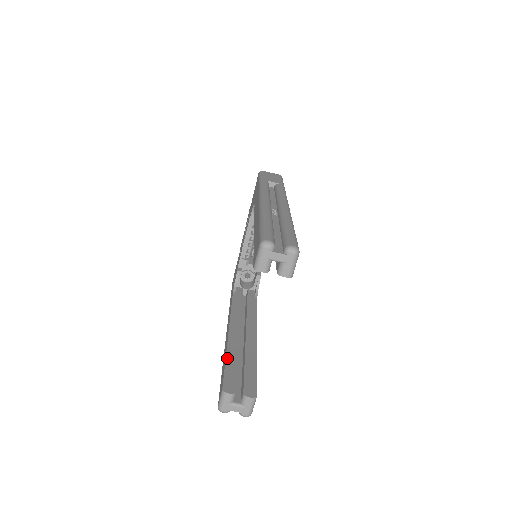
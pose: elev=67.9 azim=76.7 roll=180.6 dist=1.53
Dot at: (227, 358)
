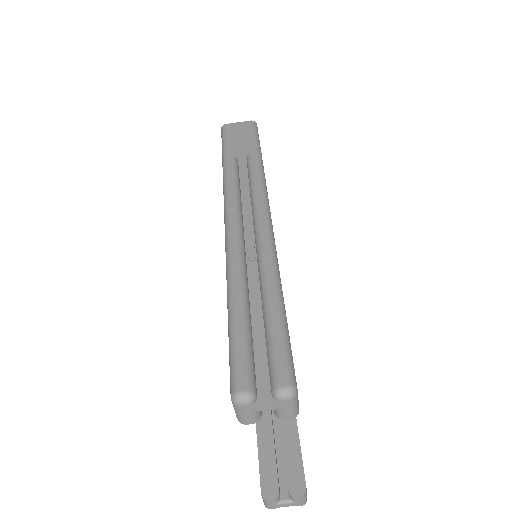
Dot at: (258, 430)
